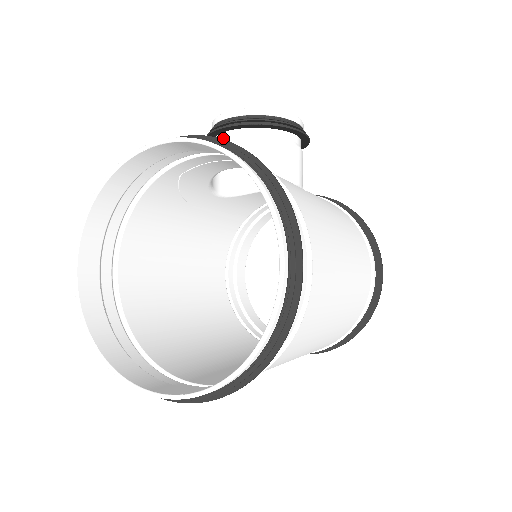
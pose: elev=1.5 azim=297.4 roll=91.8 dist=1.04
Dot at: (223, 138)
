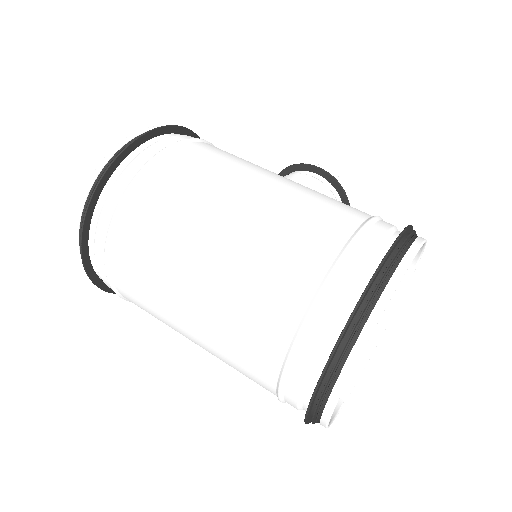
Dot at: occluded
